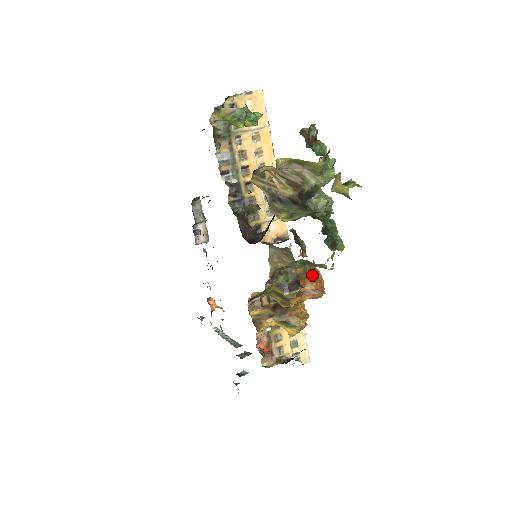
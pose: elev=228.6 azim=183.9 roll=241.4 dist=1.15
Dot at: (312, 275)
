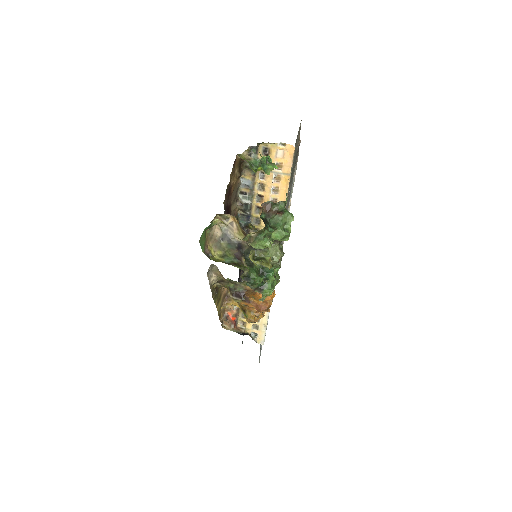
Dot at: (261, 295)
